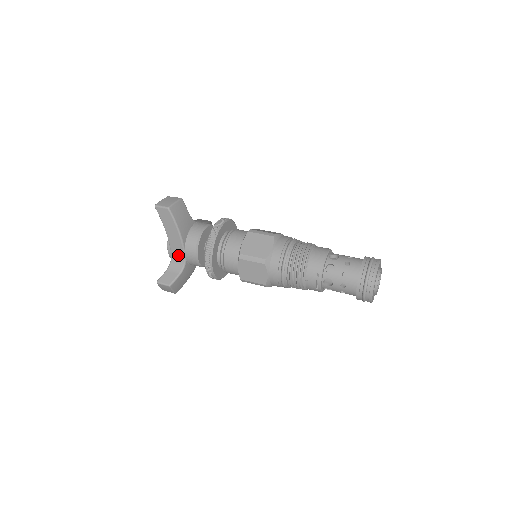
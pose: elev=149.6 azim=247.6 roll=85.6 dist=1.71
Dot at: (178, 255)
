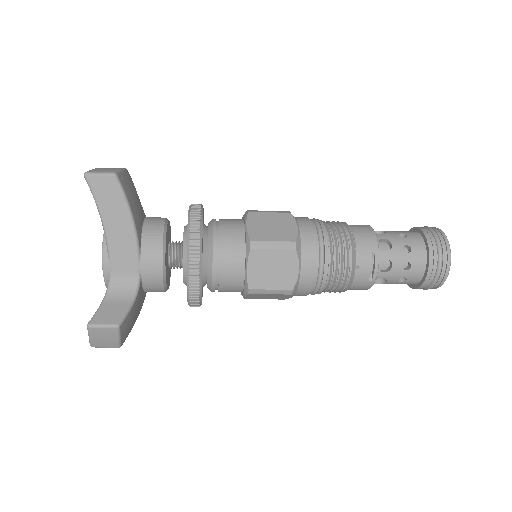
Dot at: (125, 270)
